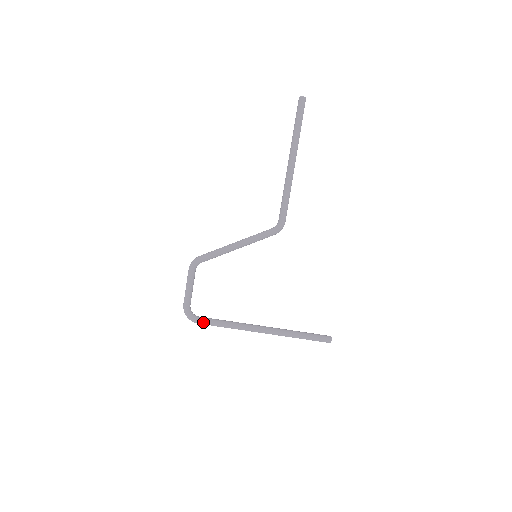
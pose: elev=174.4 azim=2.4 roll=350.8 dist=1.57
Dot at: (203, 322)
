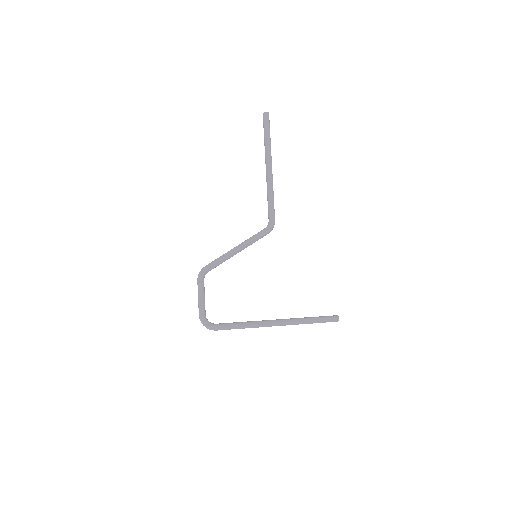
Dot at: (221, 327)
